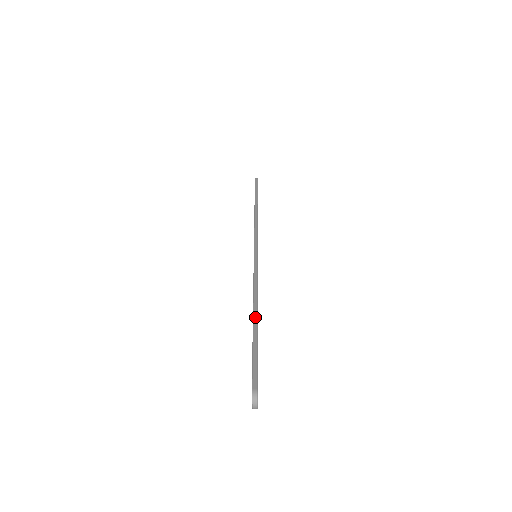
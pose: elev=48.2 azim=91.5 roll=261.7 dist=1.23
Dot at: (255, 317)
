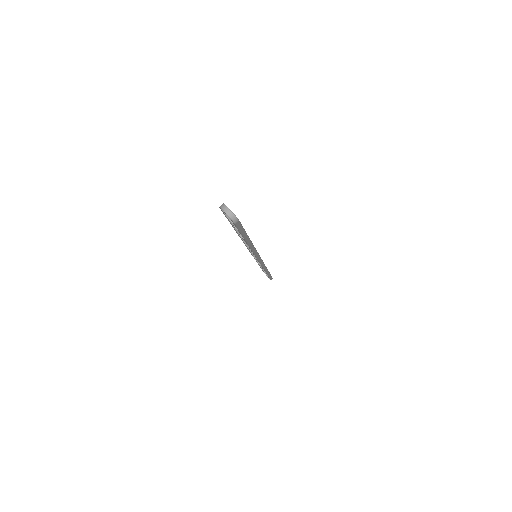
Dot at: occluded
